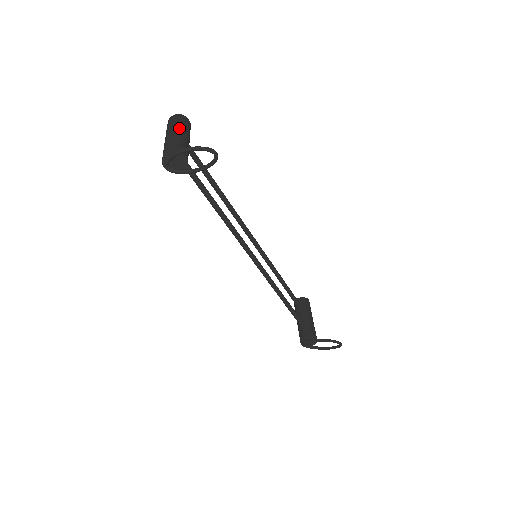
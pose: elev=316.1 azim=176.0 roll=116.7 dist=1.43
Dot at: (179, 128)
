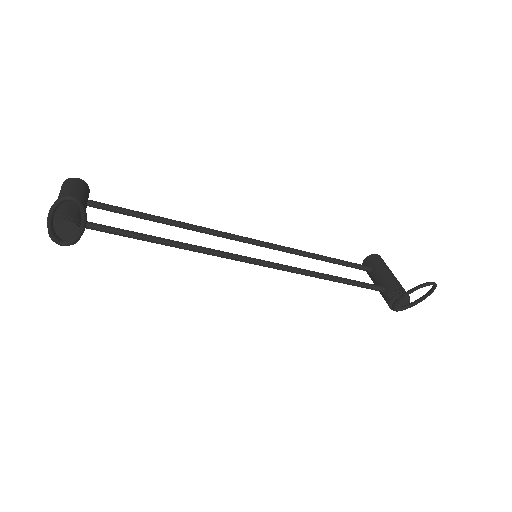
Dot at: (61, 195)
